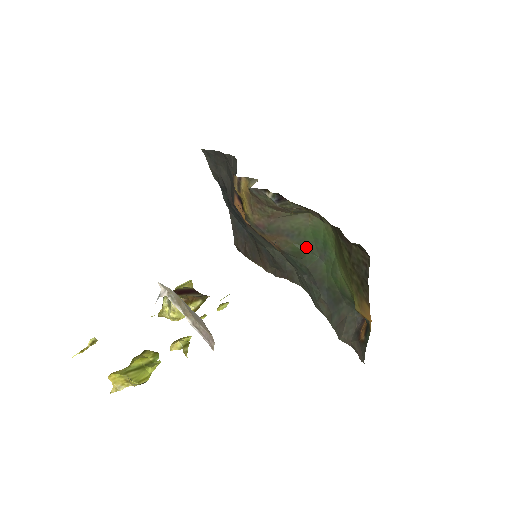
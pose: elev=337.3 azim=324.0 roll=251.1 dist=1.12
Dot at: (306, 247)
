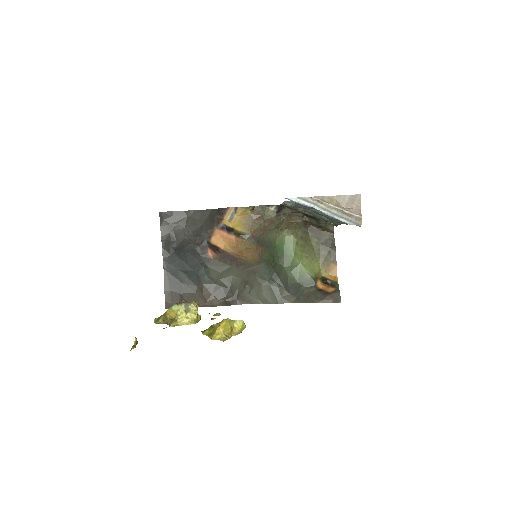
Dot at: (274, 256)
